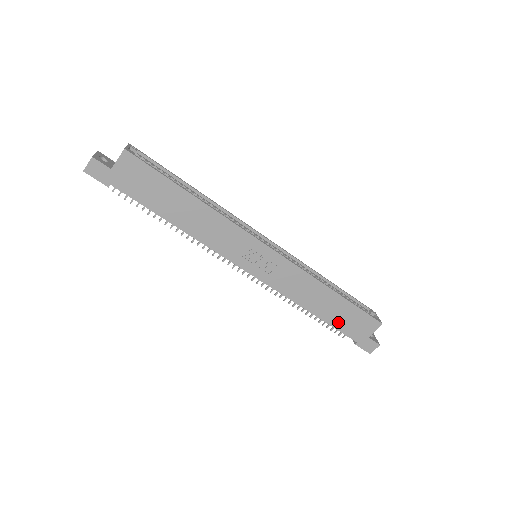
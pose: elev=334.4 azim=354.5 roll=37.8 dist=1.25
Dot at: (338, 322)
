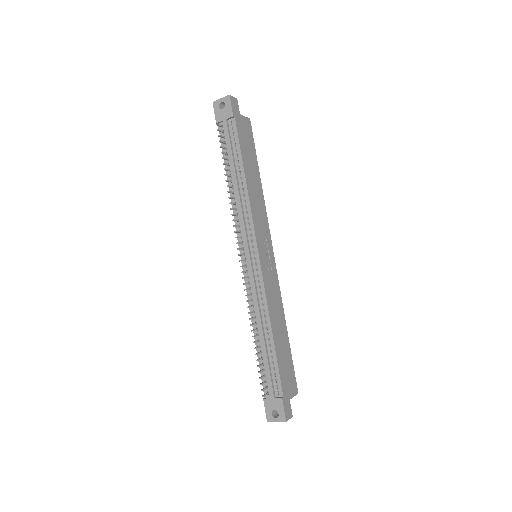
Dot at: (281, 361)
